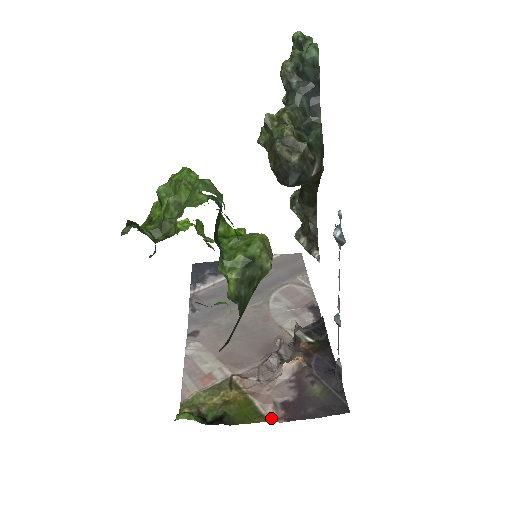
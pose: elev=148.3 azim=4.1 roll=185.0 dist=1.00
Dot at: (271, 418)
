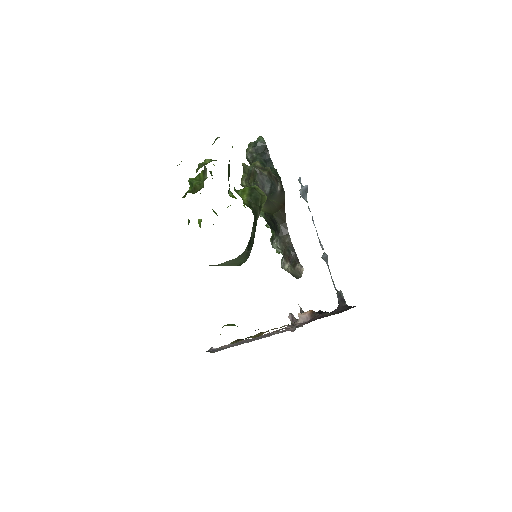
Dot at: occluded
